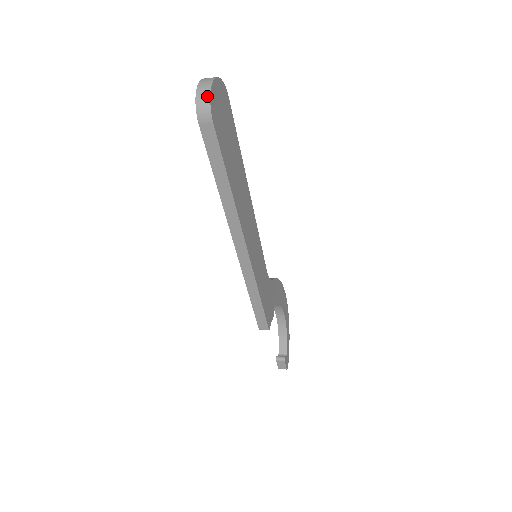
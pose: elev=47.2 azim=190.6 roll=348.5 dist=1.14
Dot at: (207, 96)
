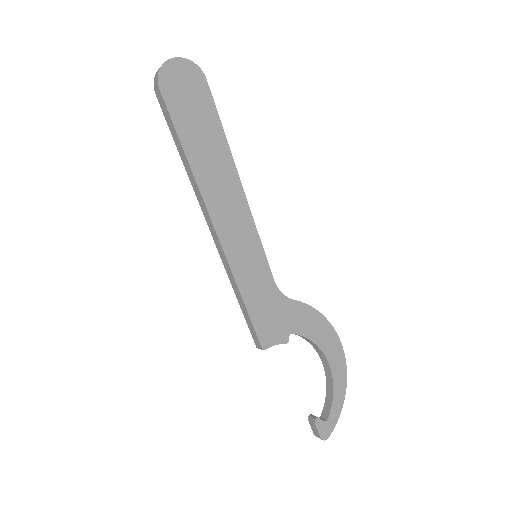
Dot at: (159, 69)
